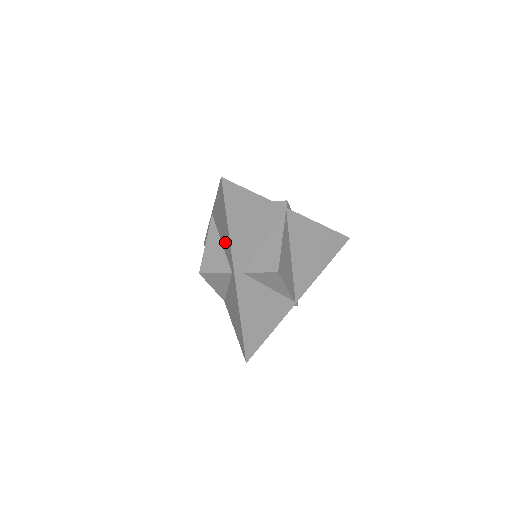
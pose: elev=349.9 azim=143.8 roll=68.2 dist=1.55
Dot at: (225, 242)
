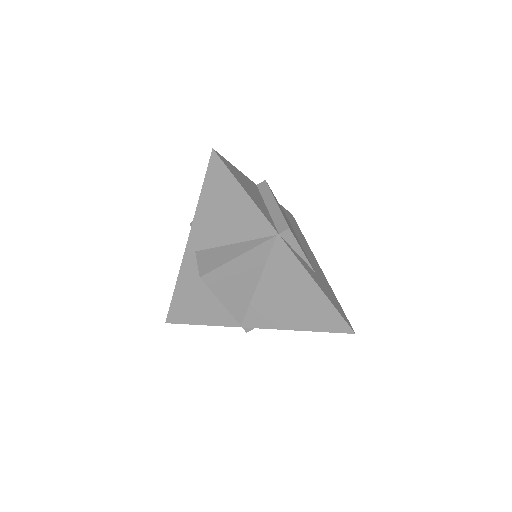
Dot at: occluded
